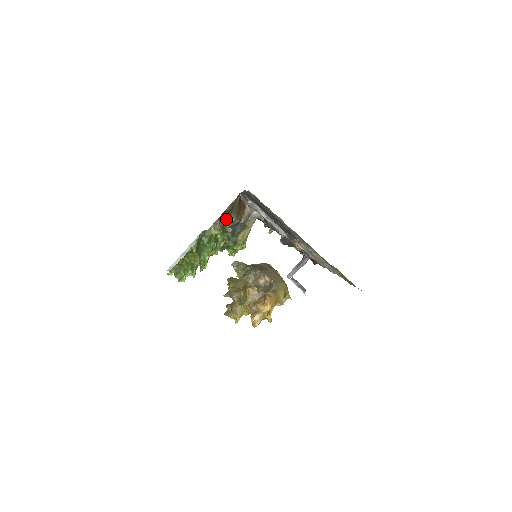
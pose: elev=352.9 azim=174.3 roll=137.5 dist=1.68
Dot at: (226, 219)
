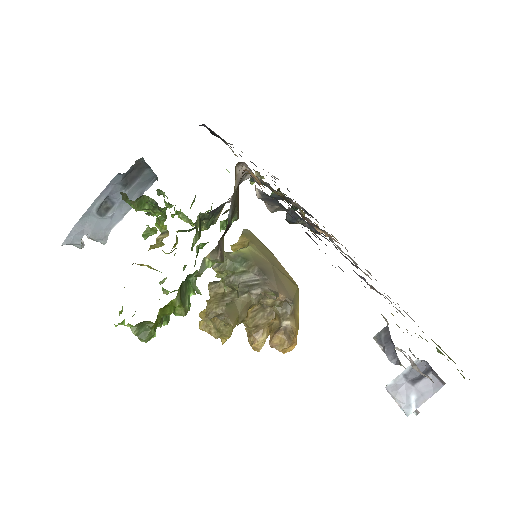
Dot at: (220, 225)
